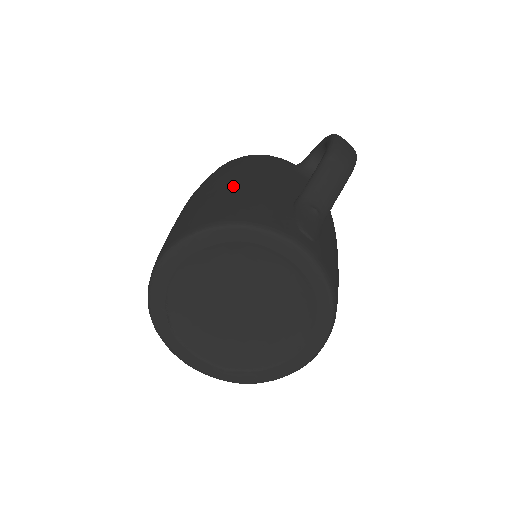
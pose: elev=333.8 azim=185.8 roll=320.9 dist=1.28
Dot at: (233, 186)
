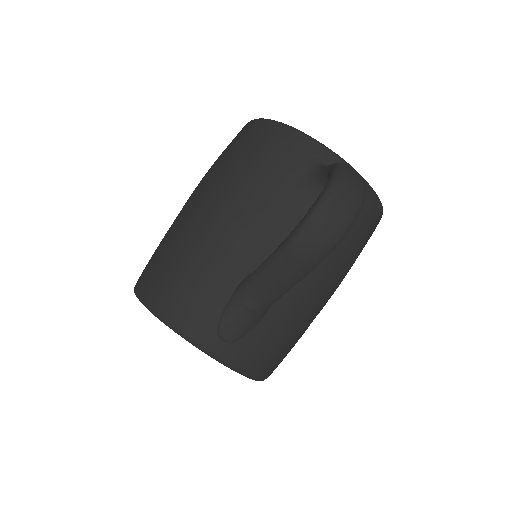
Dot at: (195, 237)
